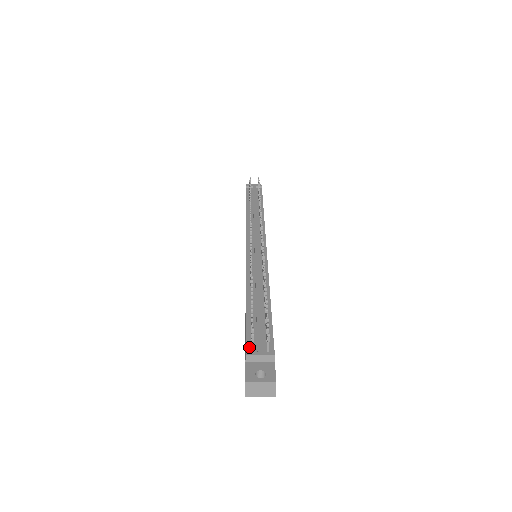
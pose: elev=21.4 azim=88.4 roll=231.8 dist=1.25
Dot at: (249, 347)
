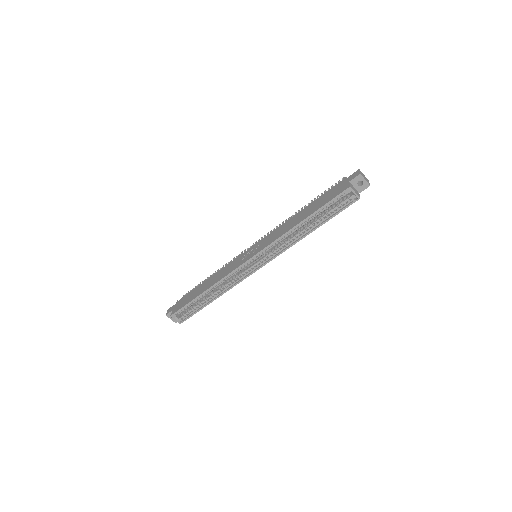
Dot at: occluded
